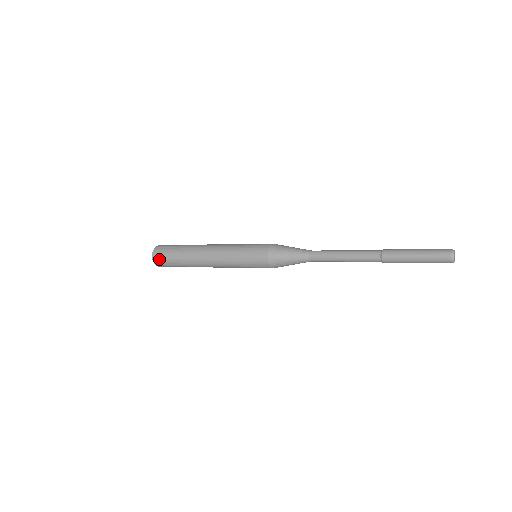
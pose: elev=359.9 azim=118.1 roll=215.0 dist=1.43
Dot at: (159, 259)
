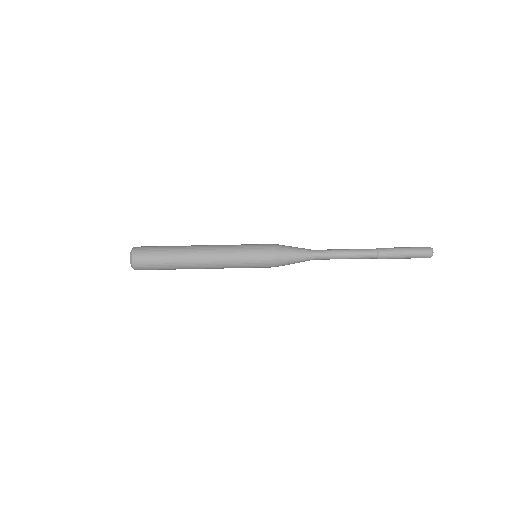
Dot at: occluded
